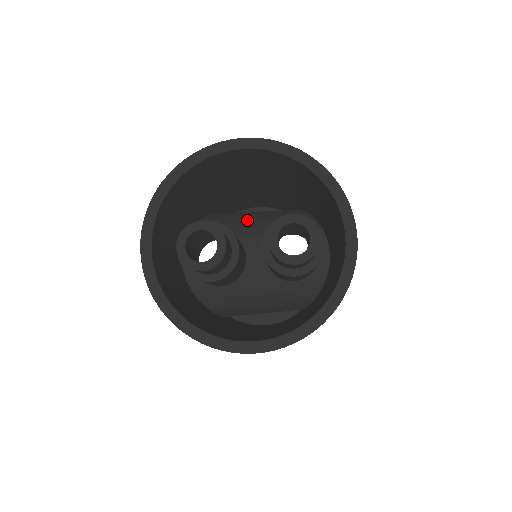
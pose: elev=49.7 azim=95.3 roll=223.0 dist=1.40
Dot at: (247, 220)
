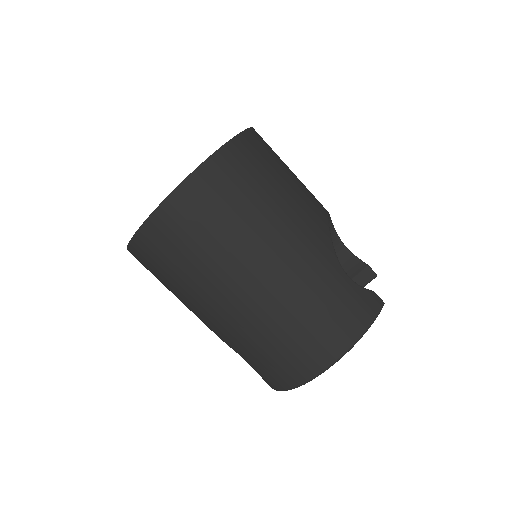
Dot at: occluded
